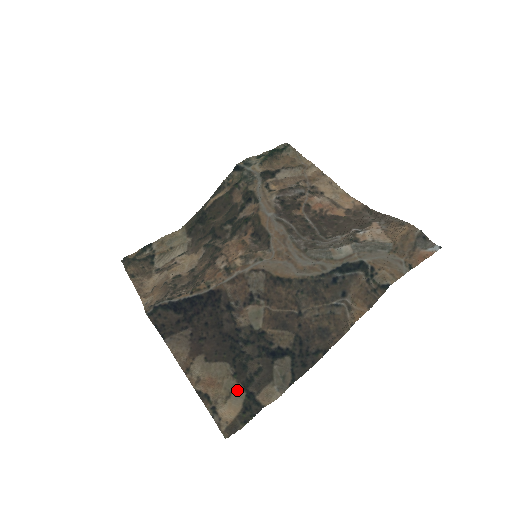
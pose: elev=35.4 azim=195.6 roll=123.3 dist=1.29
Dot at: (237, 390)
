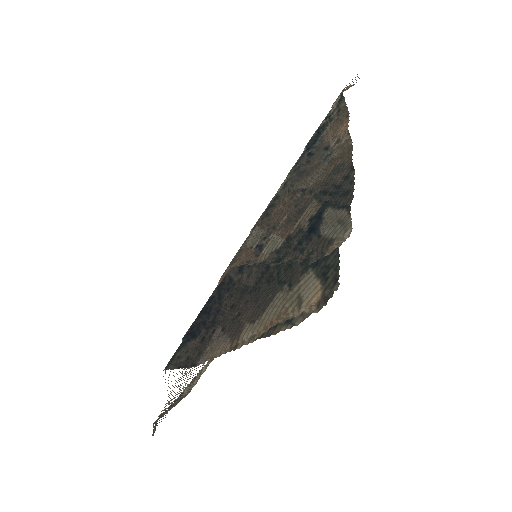
Dot at: (302, 285)
